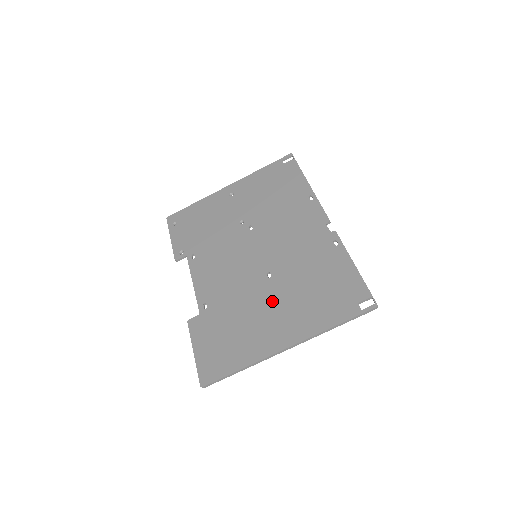
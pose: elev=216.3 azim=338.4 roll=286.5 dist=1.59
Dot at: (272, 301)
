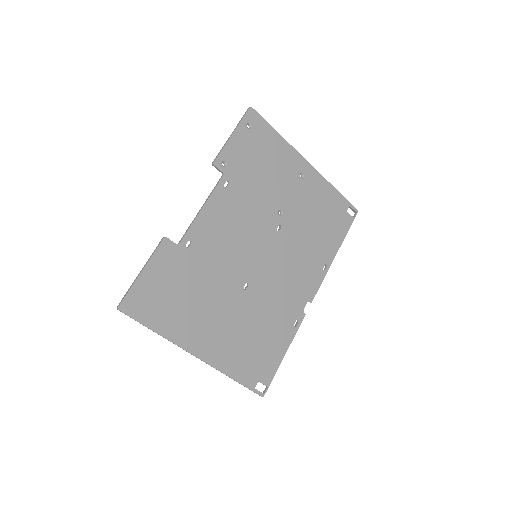
Dot at: (226, 310)
